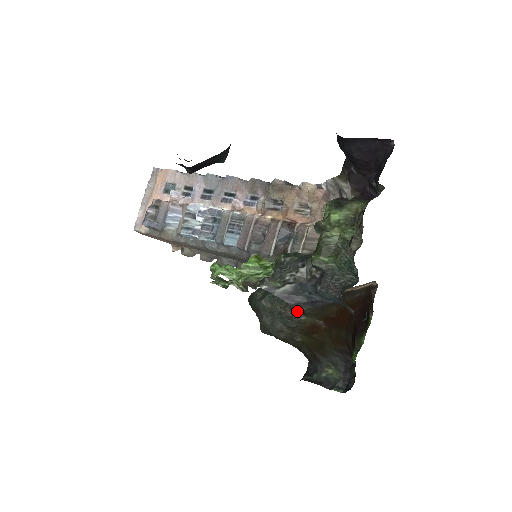
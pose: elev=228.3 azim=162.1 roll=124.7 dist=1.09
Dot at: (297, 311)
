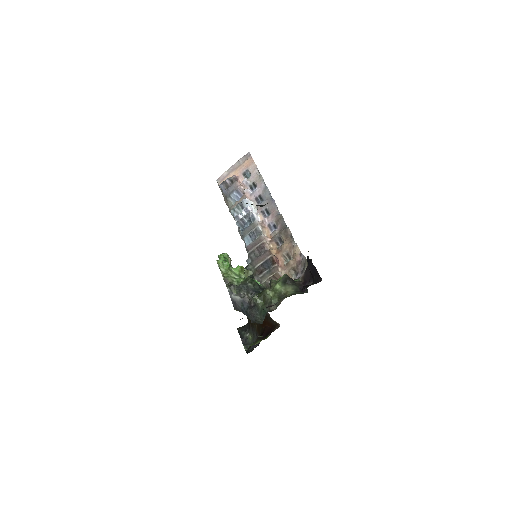
Dot at: (236, 310)
